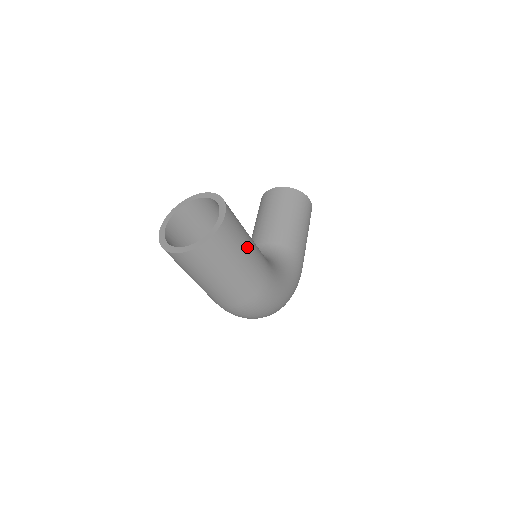
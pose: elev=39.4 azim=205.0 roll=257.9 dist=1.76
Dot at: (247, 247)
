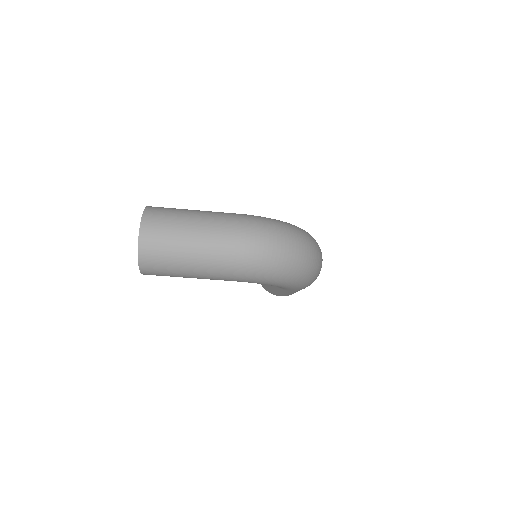
Dot at: occluded
